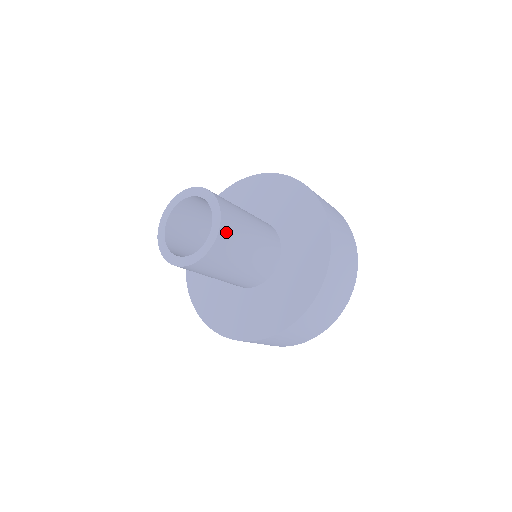
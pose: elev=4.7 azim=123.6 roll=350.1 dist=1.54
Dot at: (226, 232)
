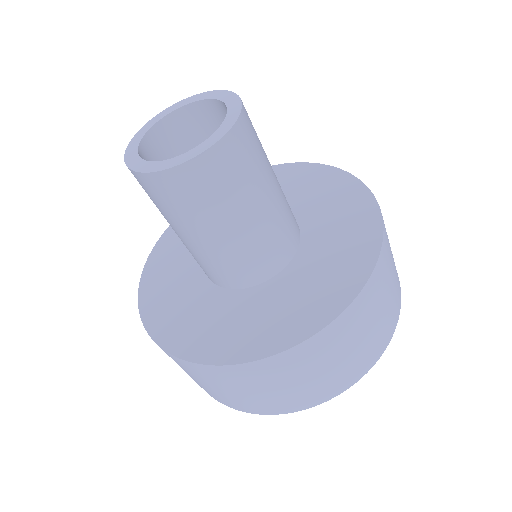
Dot at: (241, 140)
